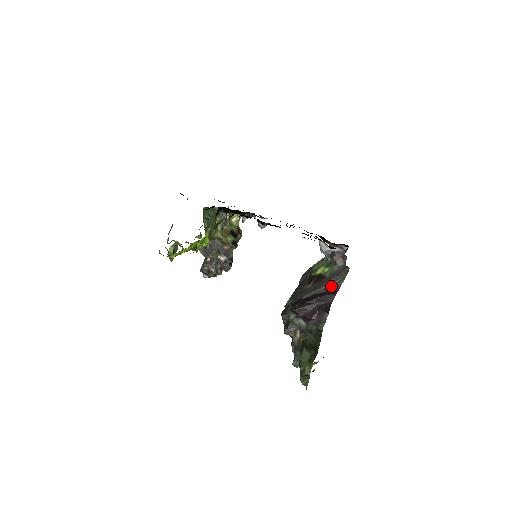
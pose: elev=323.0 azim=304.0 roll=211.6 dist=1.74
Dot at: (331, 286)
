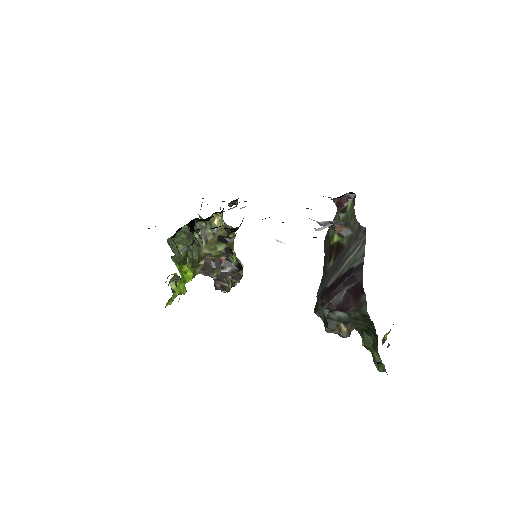
Dot at: (353, 259)
